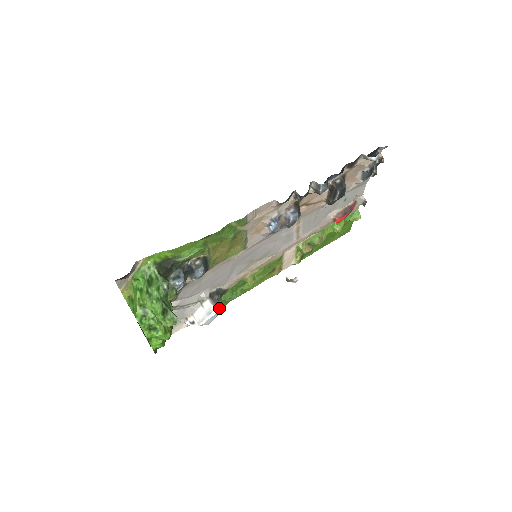
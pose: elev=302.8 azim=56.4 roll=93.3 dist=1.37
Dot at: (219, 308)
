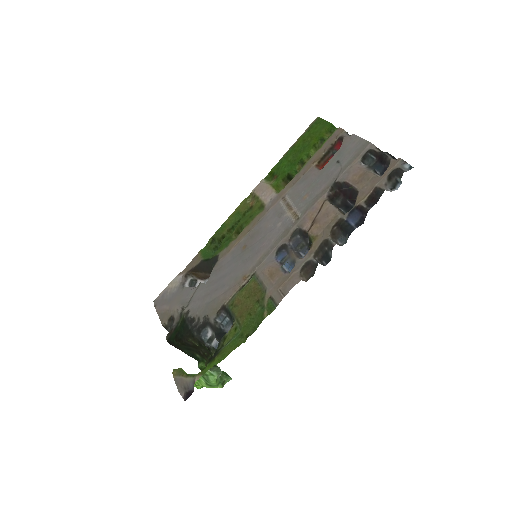
Dot at: occluded
